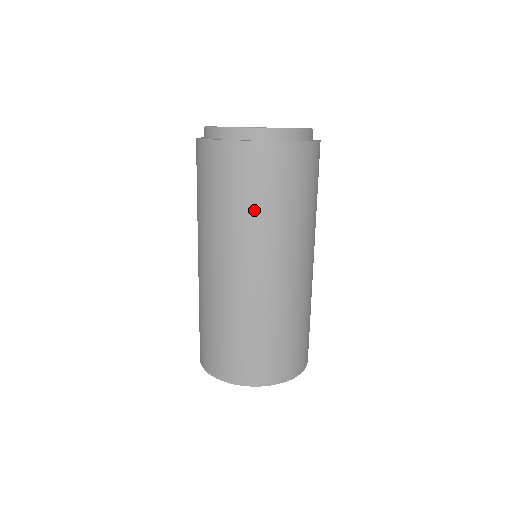
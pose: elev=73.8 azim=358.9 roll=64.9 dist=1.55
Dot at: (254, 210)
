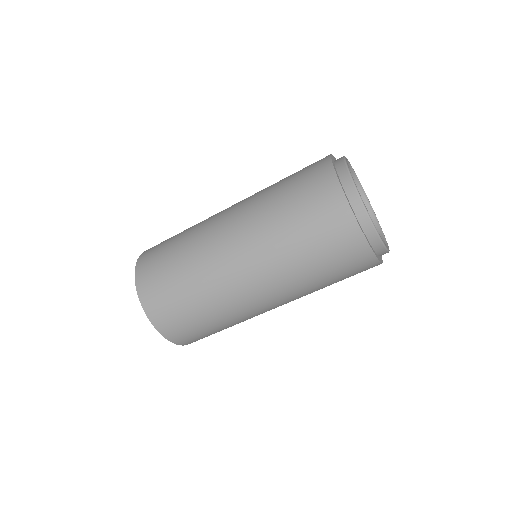
Dot at: (307, 265)
